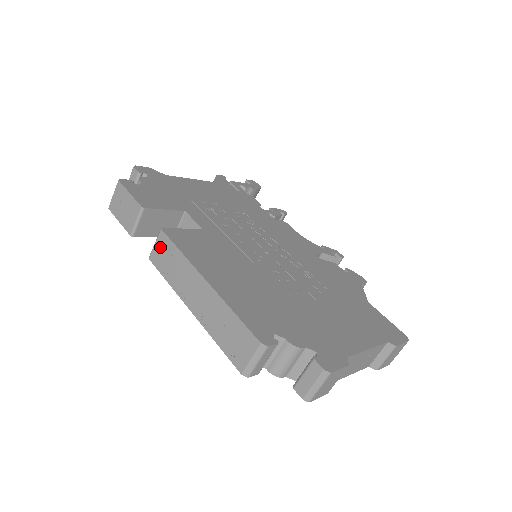
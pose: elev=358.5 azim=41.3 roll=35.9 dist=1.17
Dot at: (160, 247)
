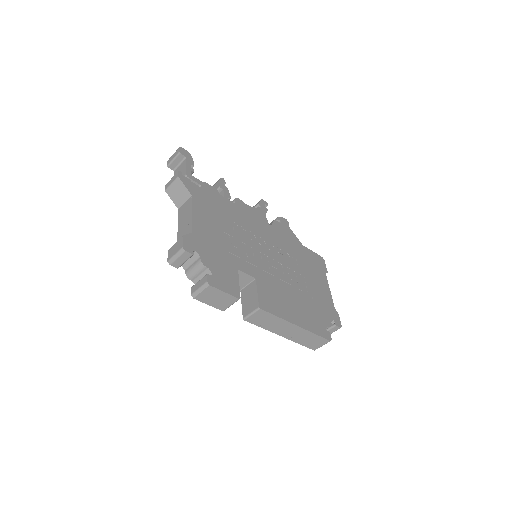
Dot at: (258, 316)
